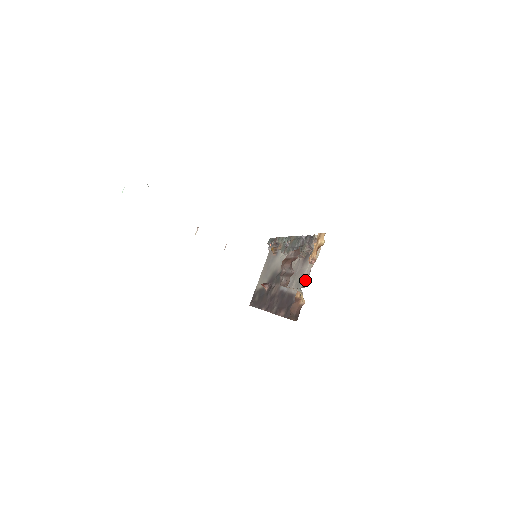
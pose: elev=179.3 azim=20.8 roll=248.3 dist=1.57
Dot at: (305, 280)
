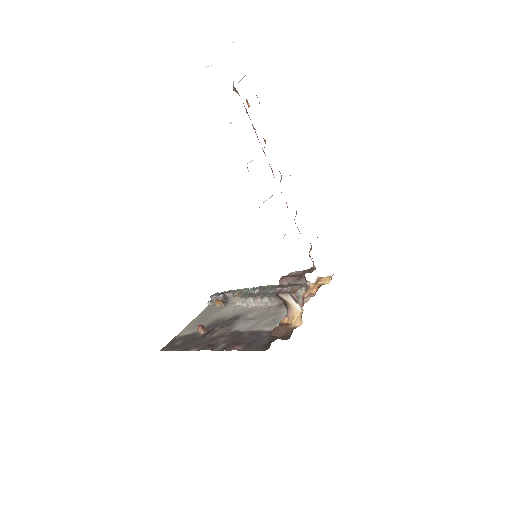
Dot at: occluded
